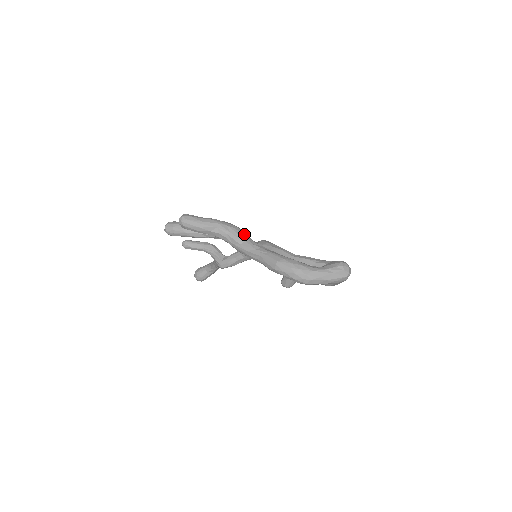
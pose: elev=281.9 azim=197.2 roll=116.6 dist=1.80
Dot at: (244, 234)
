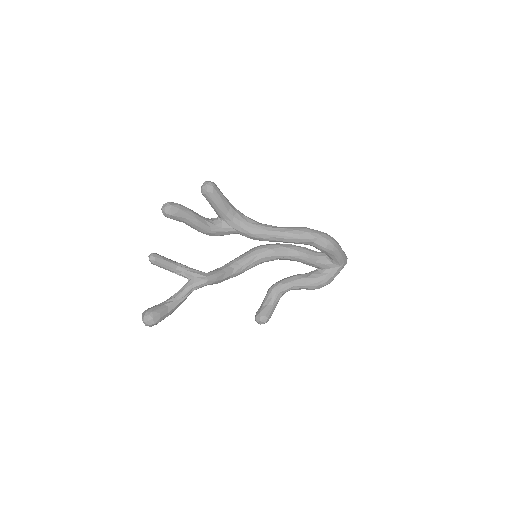
Dot at: occluded
